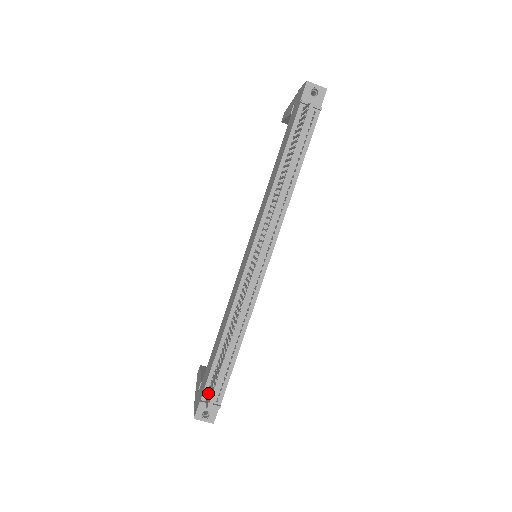
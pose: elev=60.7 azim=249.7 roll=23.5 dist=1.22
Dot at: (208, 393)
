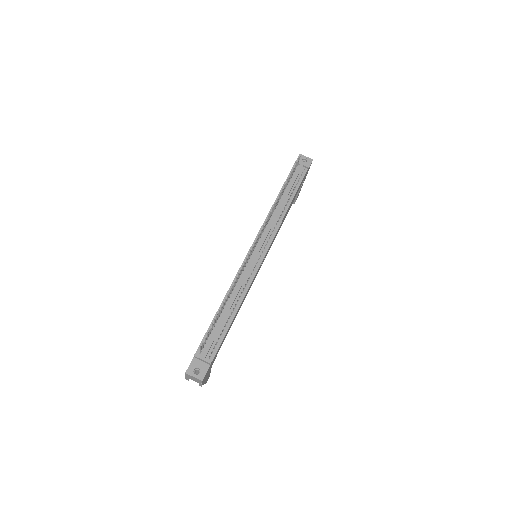
Dot at: (203, 346)
